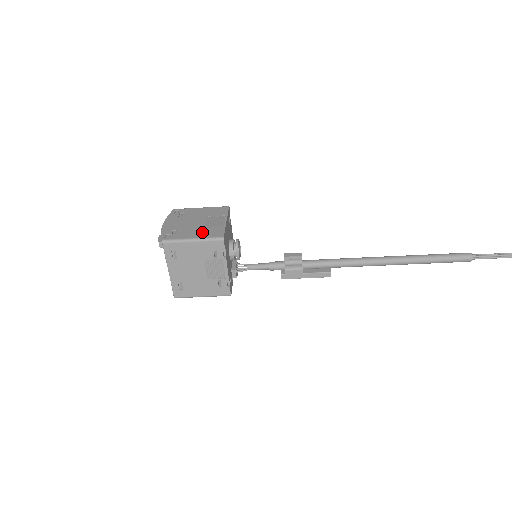
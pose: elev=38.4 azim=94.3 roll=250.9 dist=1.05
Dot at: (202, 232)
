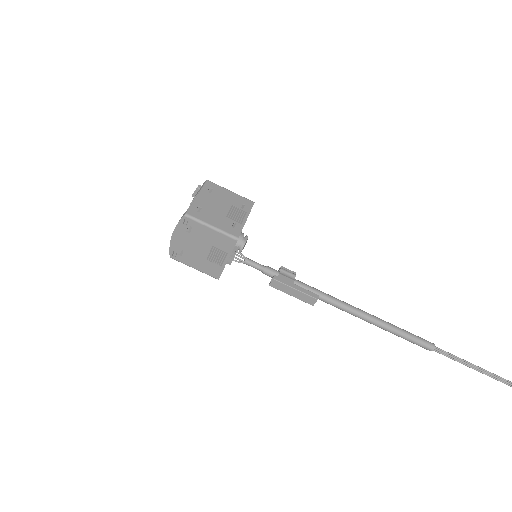
Dot at: occluded
